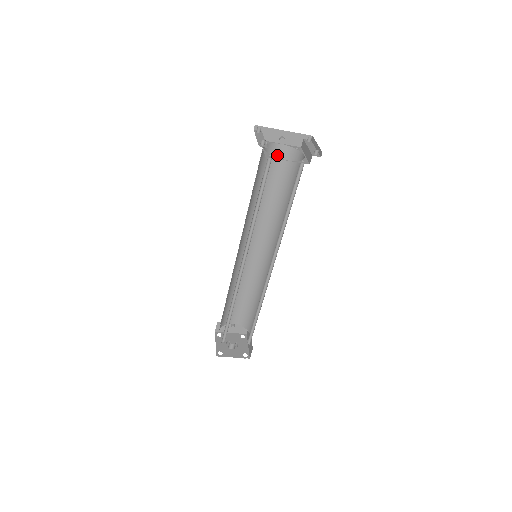
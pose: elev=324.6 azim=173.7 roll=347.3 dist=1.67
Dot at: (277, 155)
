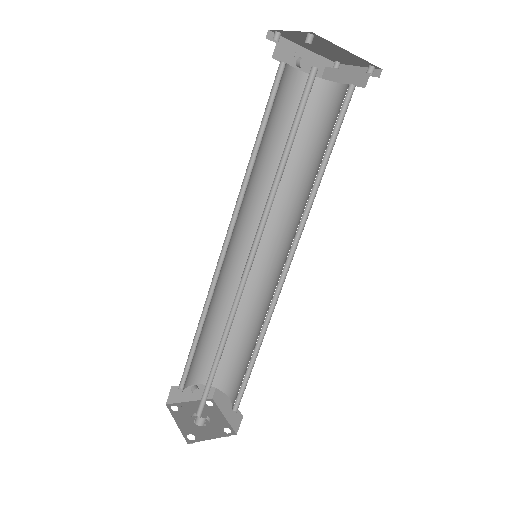
Dot at: (291, 88)
